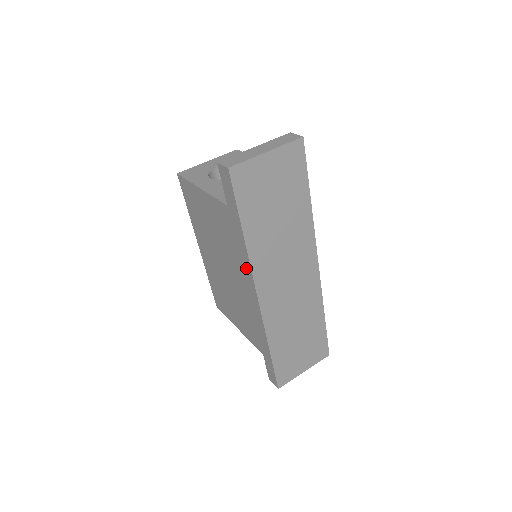
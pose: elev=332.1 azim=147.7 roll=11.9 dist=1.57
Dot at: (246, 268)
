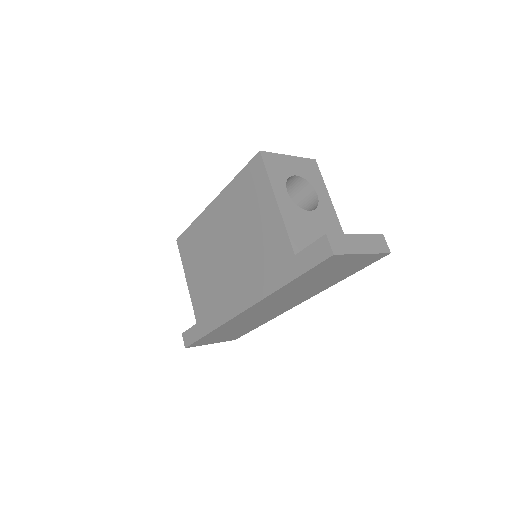
Dot at: (257, 291)
